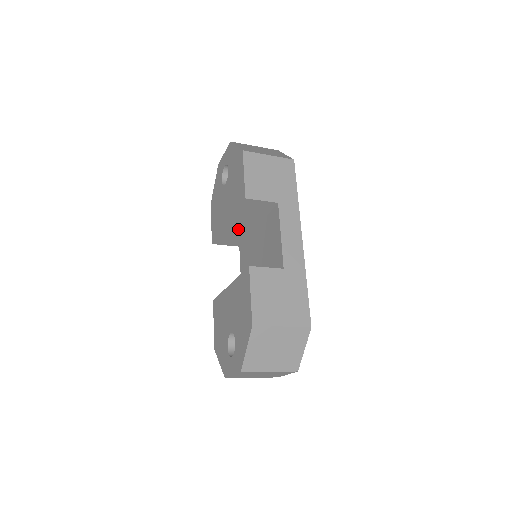
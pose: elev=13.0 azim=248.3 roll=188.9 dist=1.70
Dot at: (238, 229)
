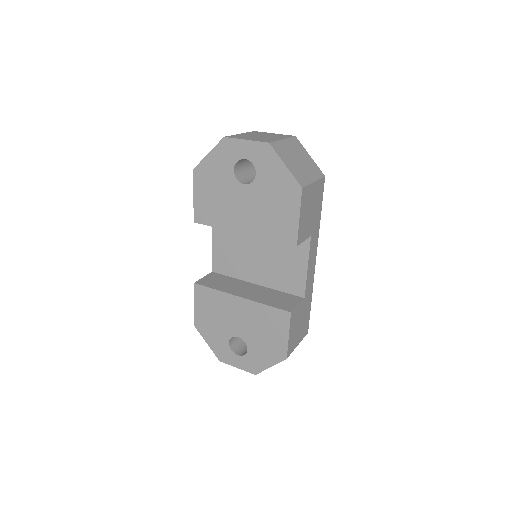
Dot at: occluded
